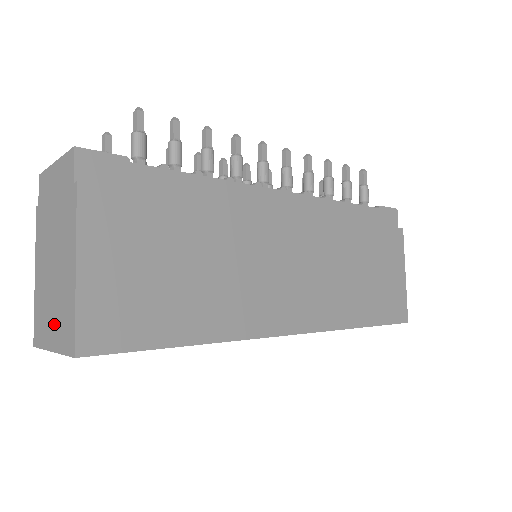
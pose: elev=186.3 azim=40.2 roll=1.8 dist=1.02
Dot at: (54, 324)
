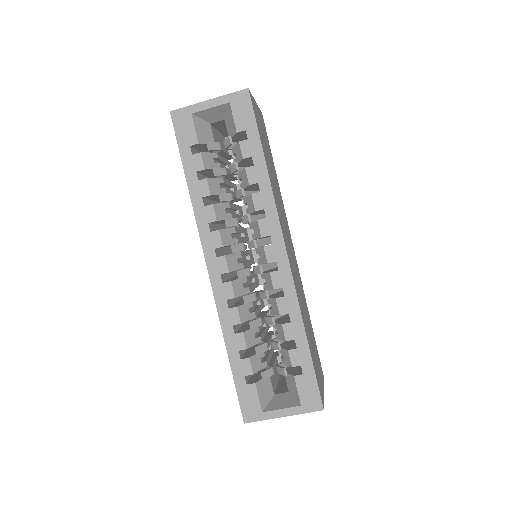
Dot at: occluded
